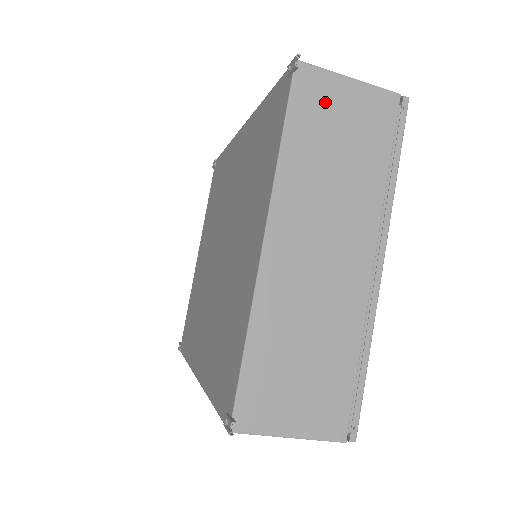
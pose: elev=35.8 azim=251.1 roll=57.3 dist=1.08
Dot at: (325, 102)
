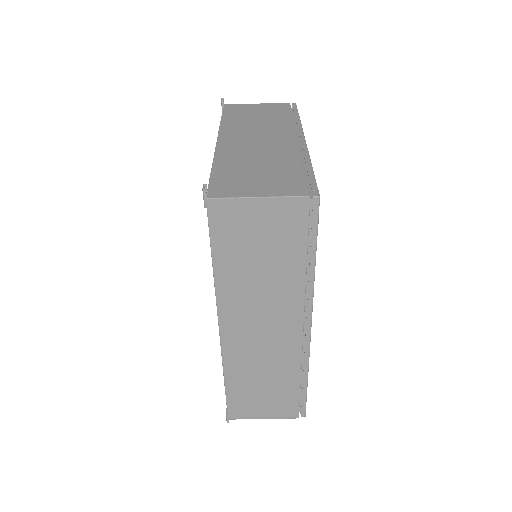
Dot at: (244, 109)
